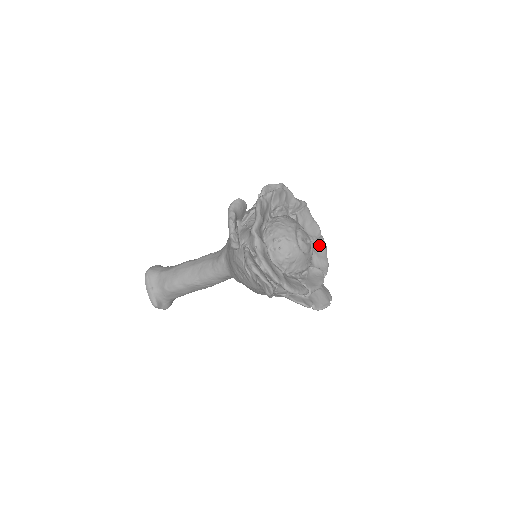
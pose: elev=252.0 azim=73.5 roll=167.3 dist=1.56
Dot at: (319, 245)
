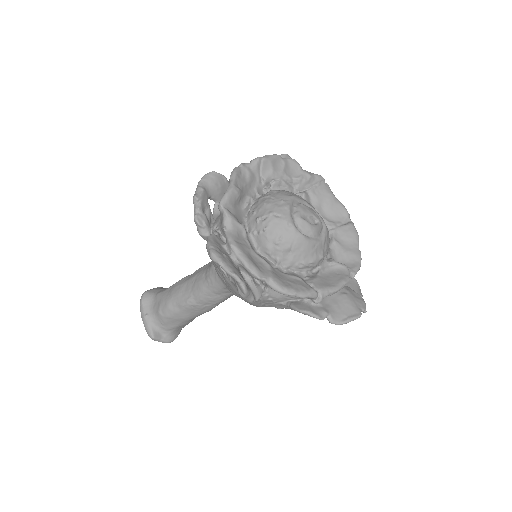
Dot at: (345, 233)
